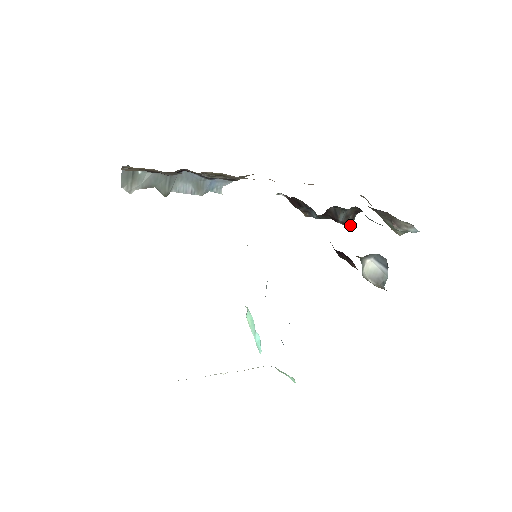
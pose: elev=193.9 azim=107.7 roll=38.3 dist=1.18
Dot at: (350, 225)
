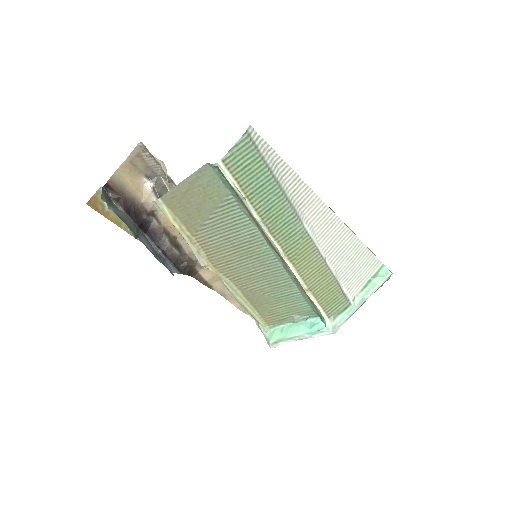
Dot at: occluded
